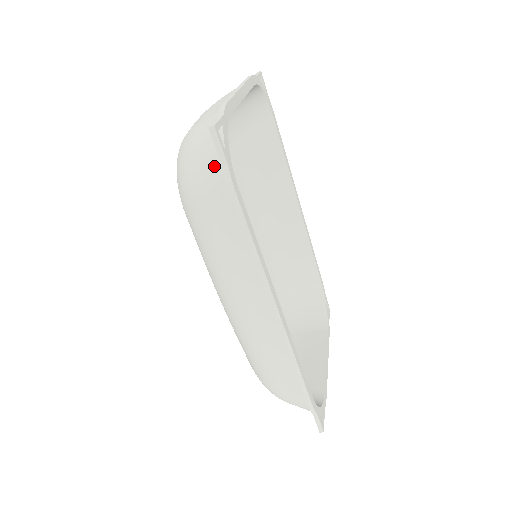
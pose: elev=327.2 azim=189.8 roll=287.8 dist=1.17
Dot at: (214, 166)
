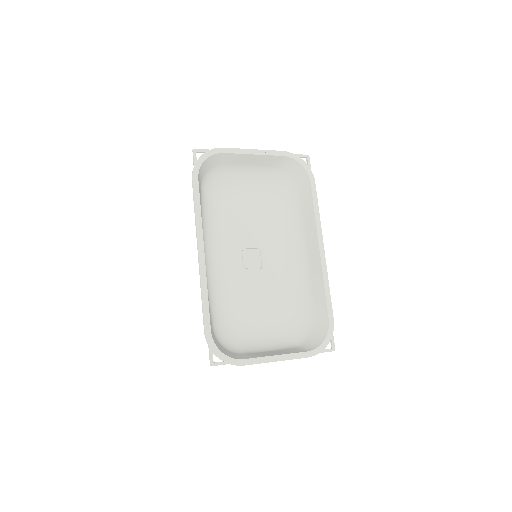
Dot at: occluded
